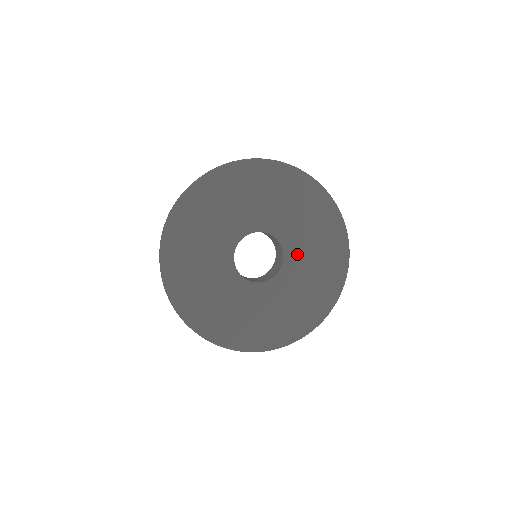
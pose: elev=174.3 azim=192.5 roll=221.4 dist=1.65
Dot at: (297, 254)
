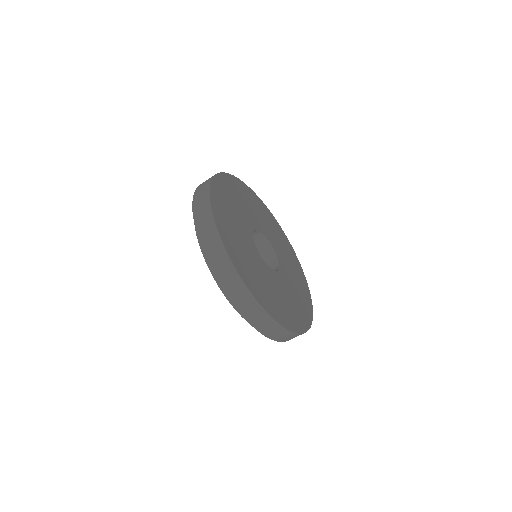
Dot at: (282, 258)
